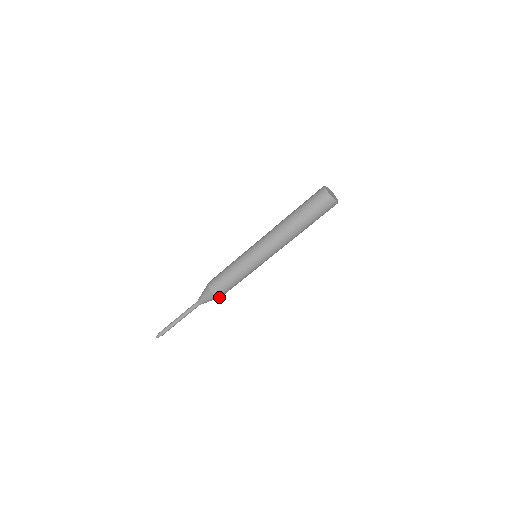
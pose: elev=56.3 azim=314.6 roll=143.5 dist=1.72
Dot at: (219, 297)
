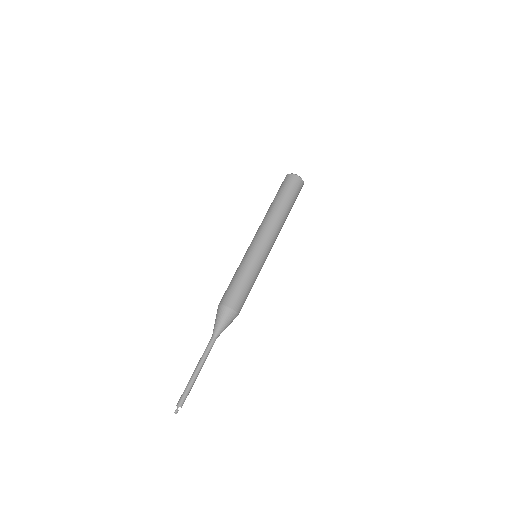
Dot at: (235, 311)
